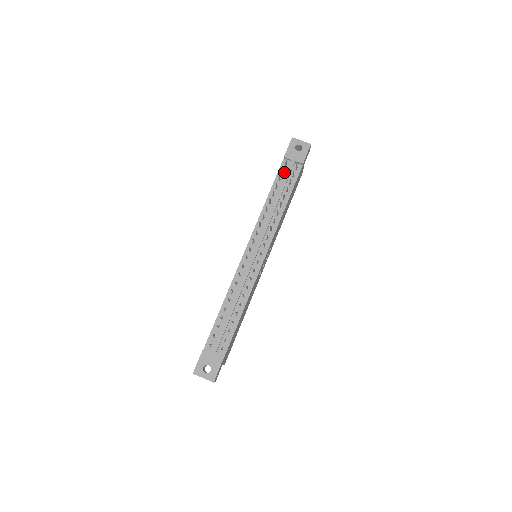
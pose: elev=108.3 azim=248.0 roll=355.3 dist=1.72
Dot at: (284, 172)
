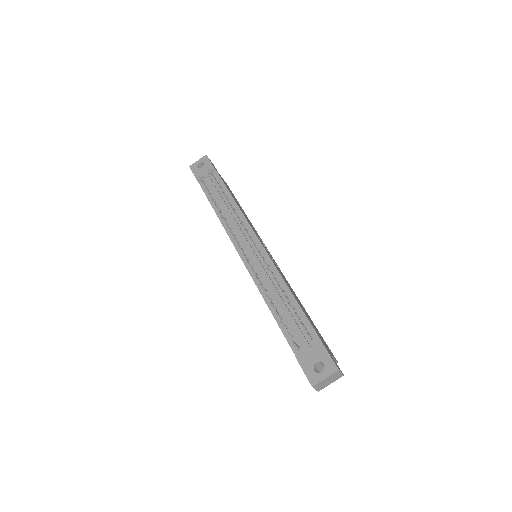
Dot at: (208, 187)
